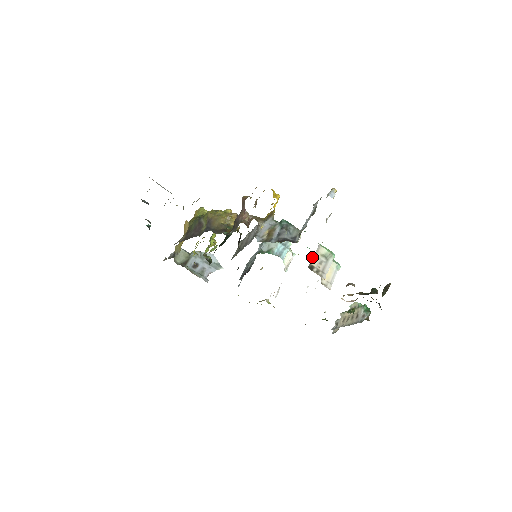
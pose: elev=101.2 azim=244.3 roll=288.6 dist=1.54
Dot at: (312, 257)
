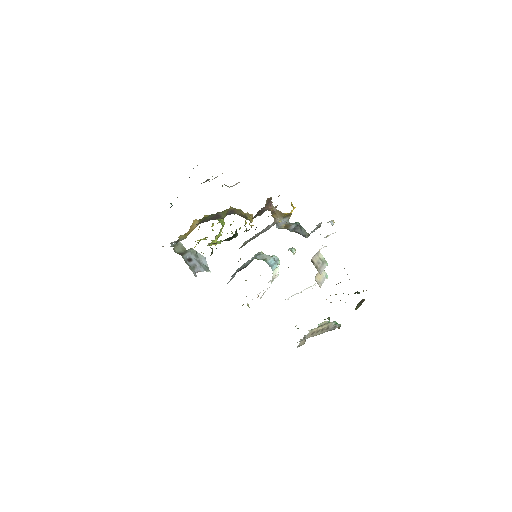
Dot at: (314, 256)
